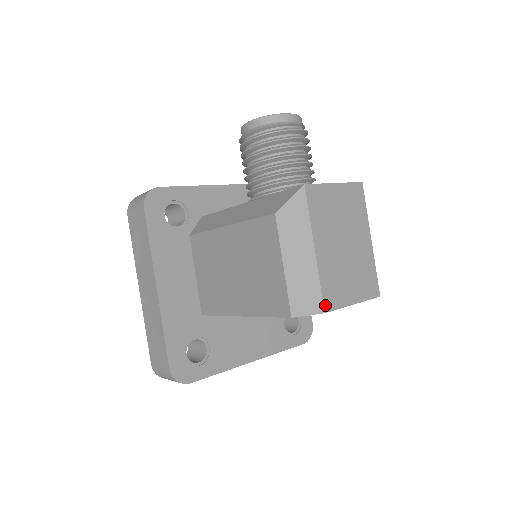
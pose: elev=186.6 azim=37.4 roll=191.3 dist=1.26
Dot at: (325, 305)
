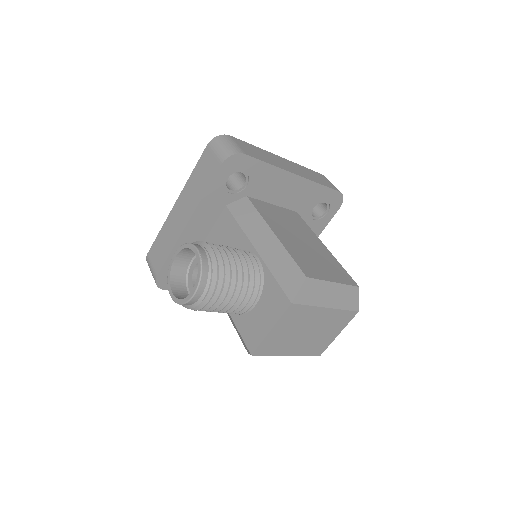
Dot at: (317, 355)
